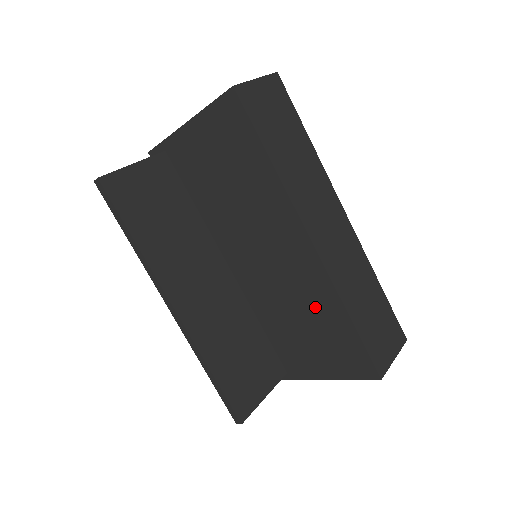
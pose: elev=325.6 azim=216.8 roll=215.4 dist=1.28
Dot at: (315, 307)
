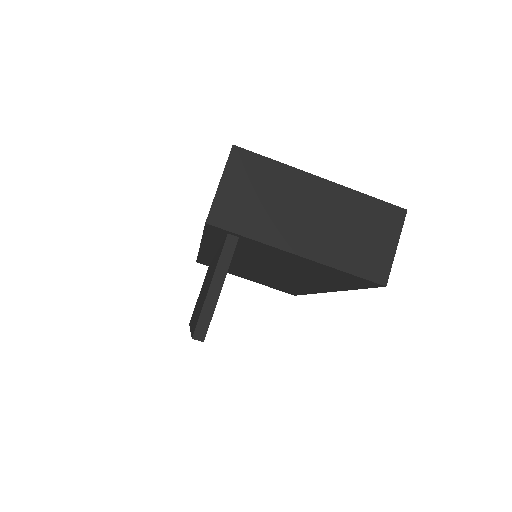
Dot at: occluded
